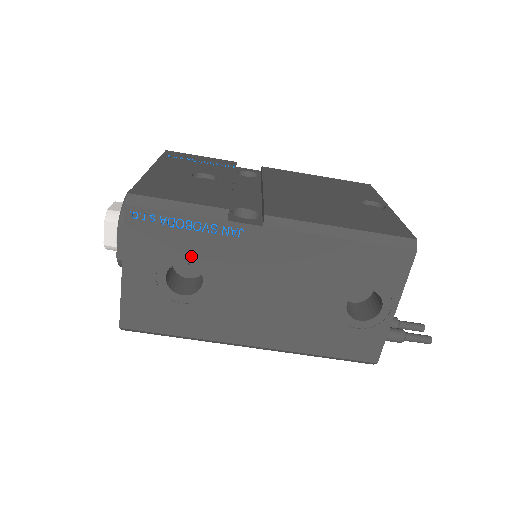
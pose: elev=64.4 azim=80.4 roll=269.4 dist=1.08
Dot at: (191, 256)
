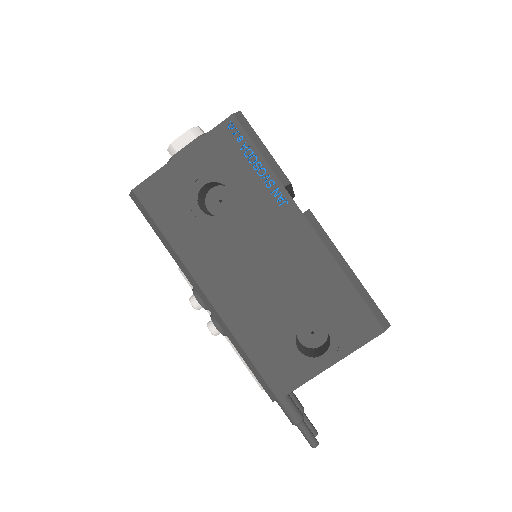
Dot at: (236, 187)
